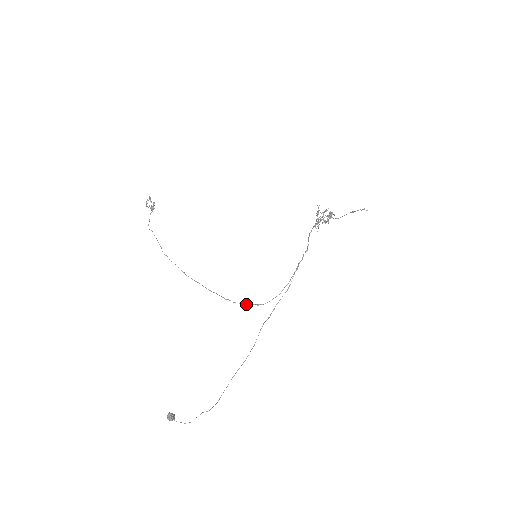
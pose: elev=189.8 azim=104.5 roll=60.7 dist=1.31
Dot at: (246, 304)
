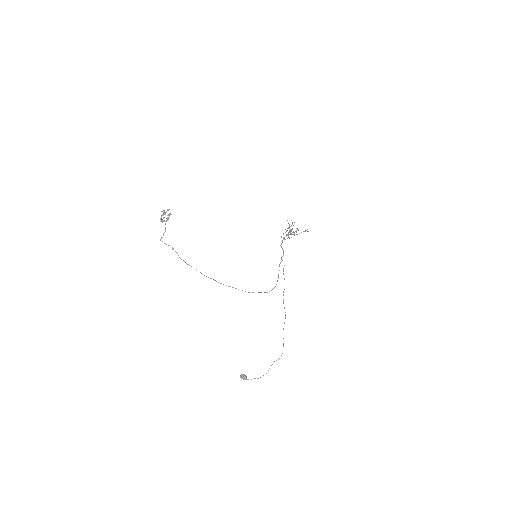
Dot at: occluded
